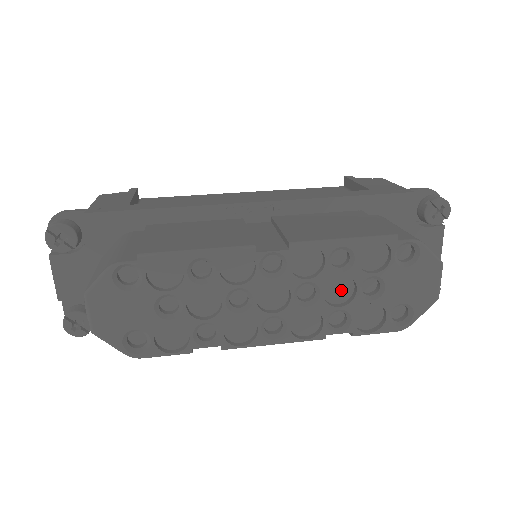
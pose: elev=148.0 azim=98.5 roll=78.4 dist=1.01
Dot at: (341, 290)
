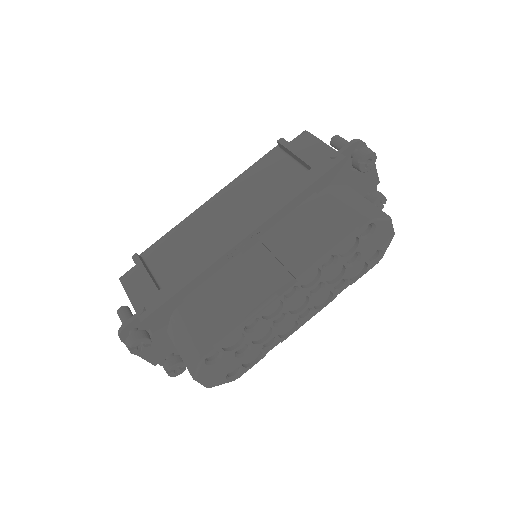
Dot at: (335, 271)
